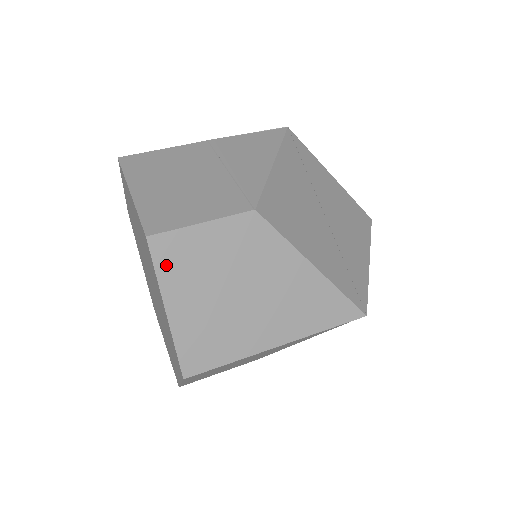
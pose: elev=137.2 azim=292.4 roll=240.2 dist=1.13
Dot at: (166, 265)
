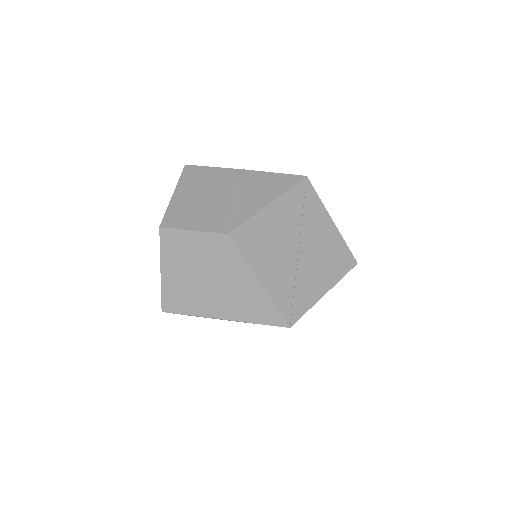
Dot at: (167, 246)
